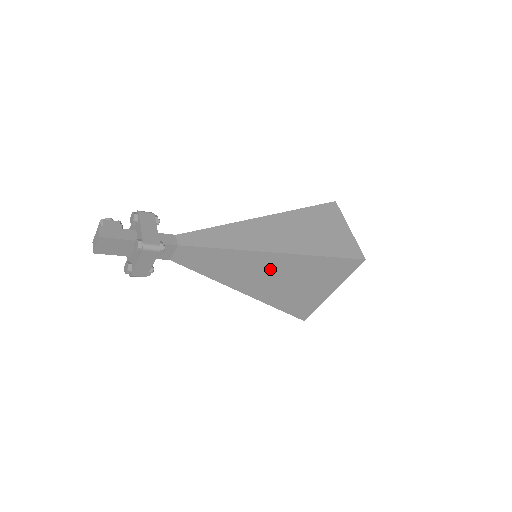
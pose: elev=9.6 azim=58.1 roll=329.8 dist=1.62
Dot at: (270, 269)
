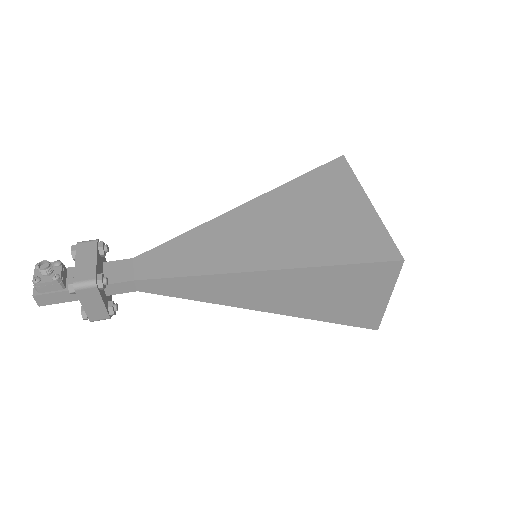
Dot at: occluded
